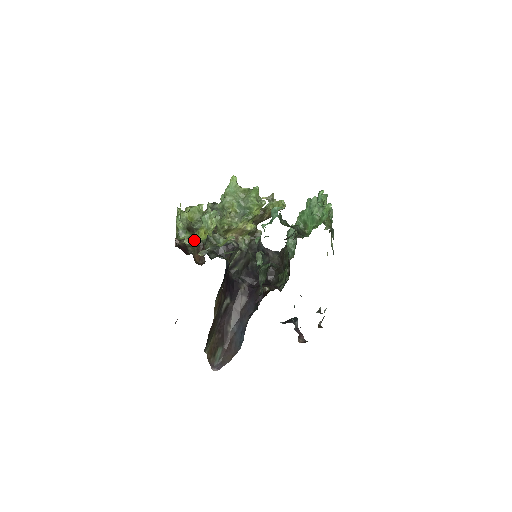
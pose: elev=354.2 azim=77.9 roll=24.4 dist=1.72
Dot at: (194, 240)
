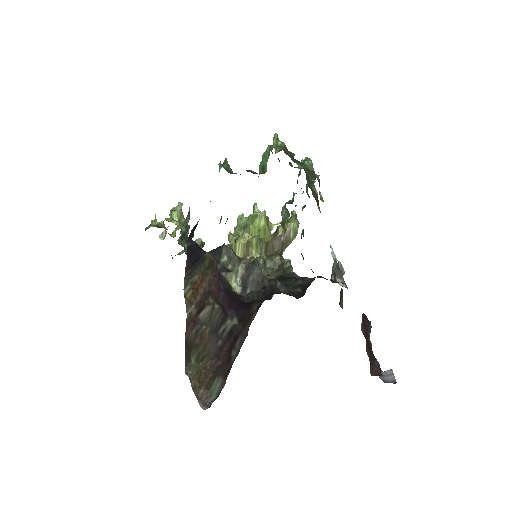
Dot at: occluded
